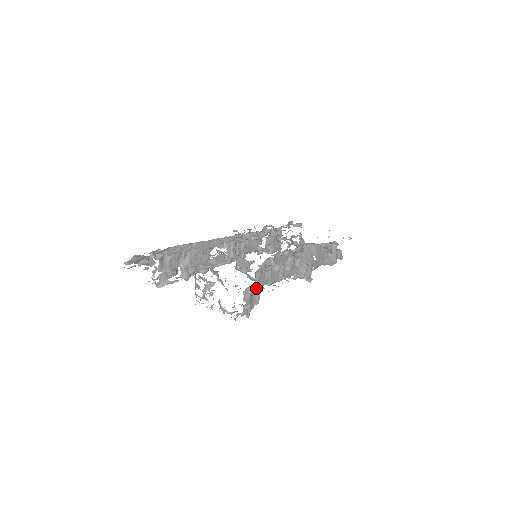
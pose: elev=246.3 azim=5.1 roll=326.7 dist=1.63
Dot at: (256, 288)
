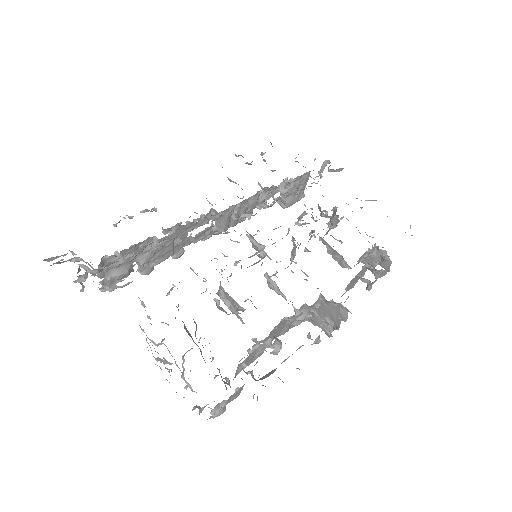
Dot at: (235, 392)
